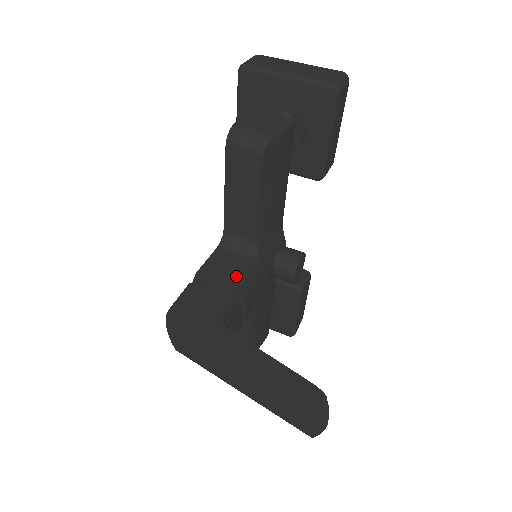
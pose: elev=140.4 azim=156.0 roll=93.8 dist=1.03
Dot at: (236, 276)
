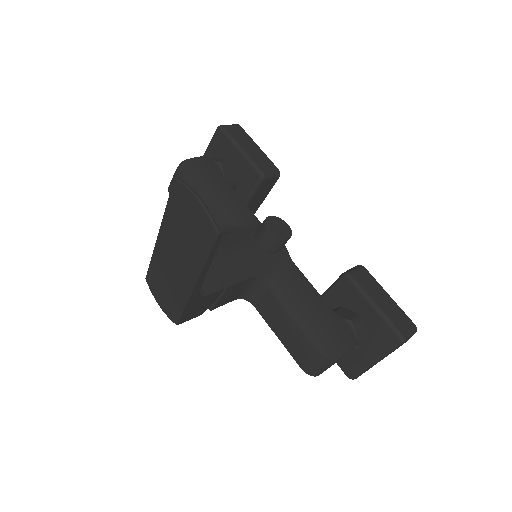
Dot at: occluded
